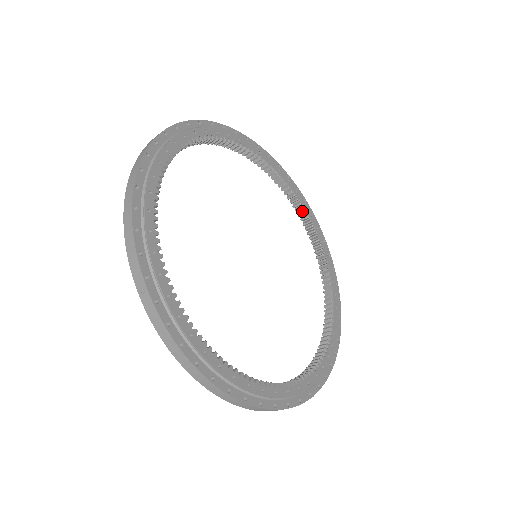
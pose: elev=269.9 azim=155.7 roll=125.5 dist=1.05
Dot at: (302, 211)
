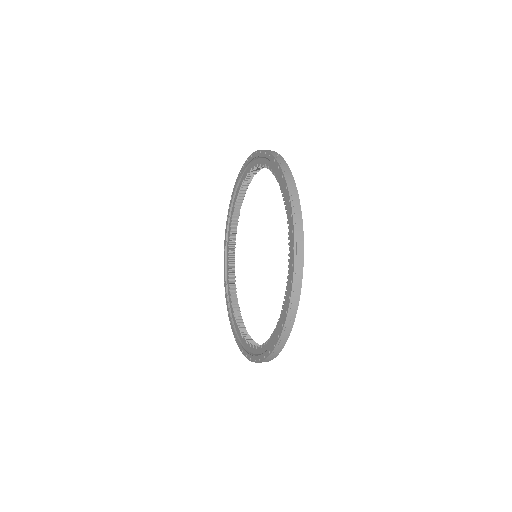
Dot at: (237, 311)
